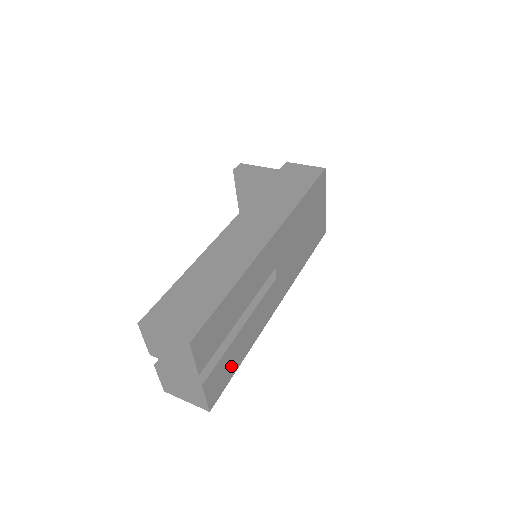
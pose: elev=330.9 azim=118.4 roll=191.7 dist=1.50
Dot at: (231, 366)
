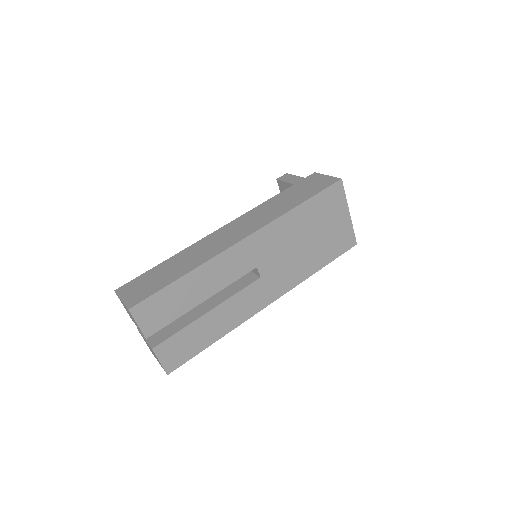
Dot at: (195, 343)
